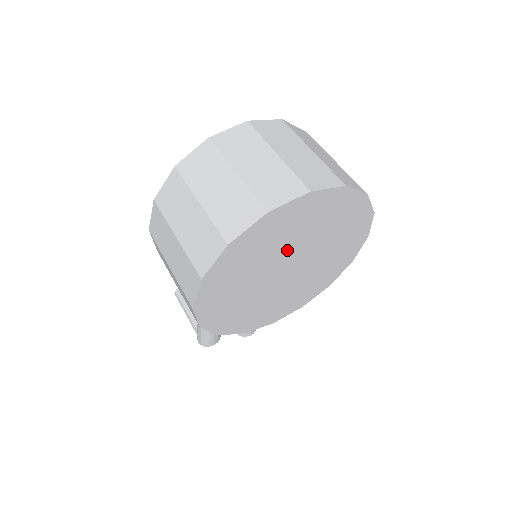
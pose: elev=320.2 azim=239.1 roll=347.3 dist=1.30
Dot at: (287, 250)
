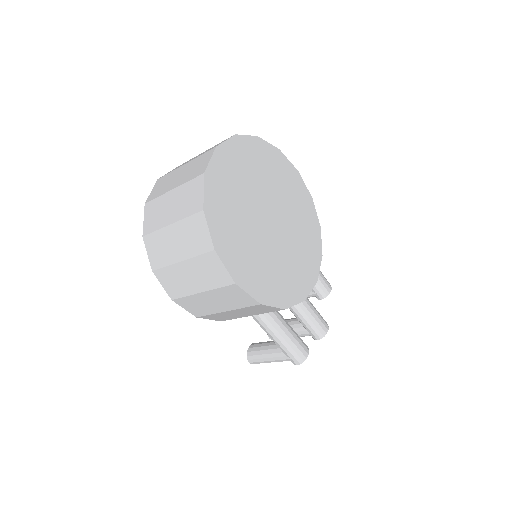
Dot at: (251, 202)
